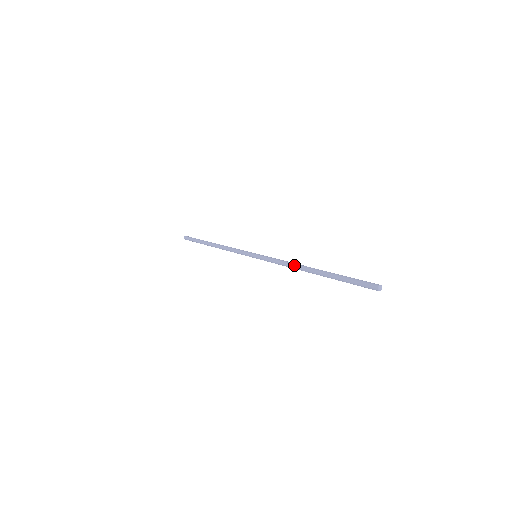
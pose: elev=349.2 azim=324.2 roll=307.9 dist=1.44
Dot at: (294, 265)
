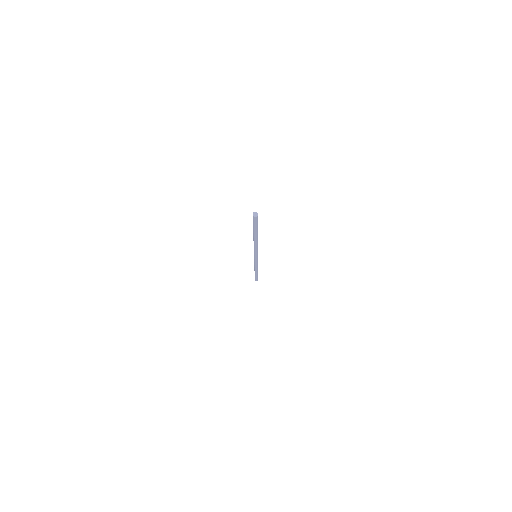
Dot at: occluded
